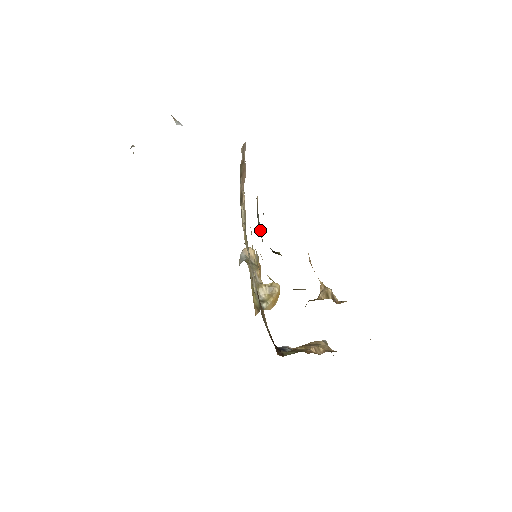
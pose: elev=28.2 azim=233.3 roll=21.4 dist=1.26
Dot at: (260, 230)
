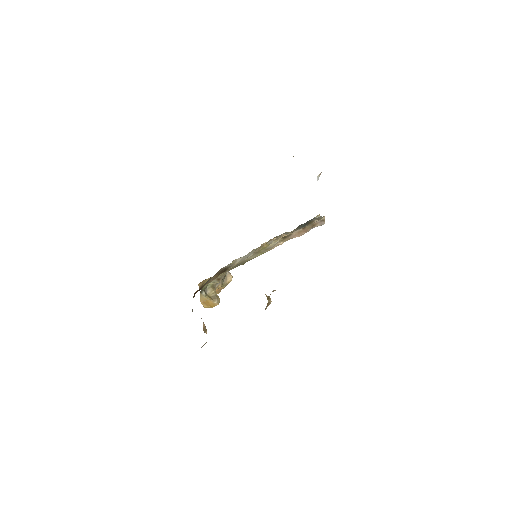
Dot at: (299, 228)
